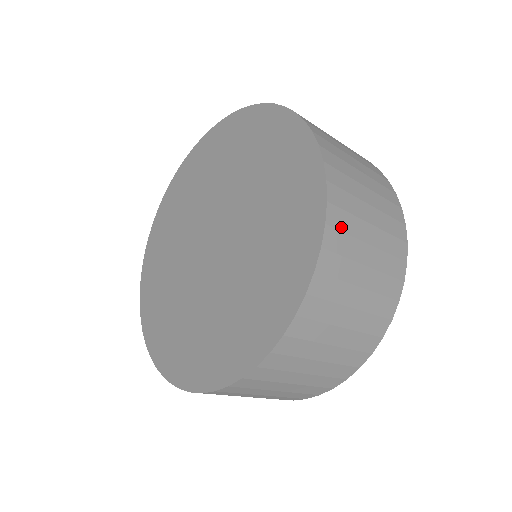
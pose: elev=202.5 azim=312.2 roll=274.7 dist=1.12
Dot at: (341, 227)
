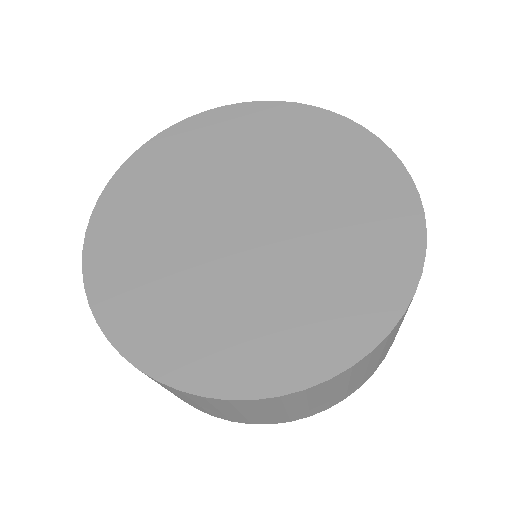
Dot at: (311, 393)
